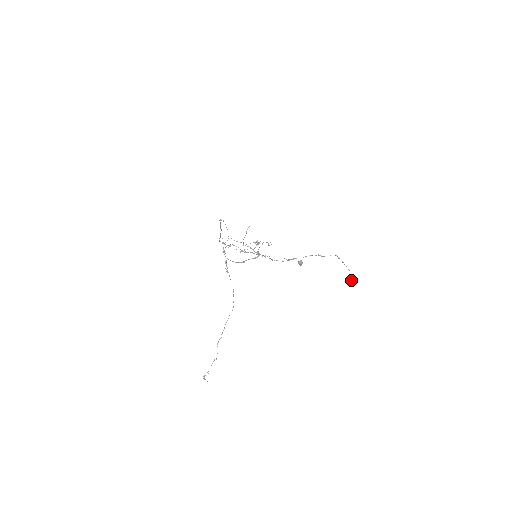
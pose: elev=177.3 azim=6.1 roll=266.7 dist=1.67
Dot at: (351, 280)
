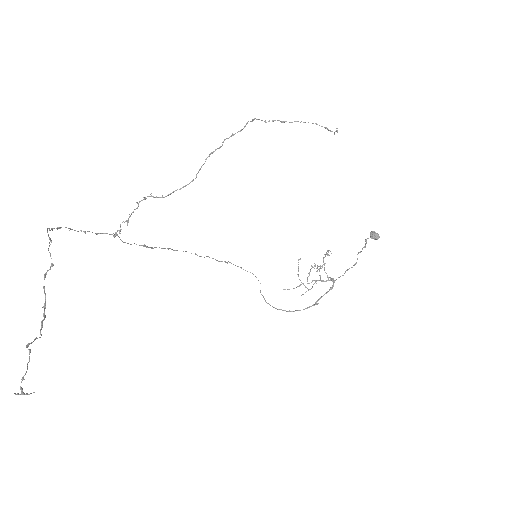
Dot at: occluded
